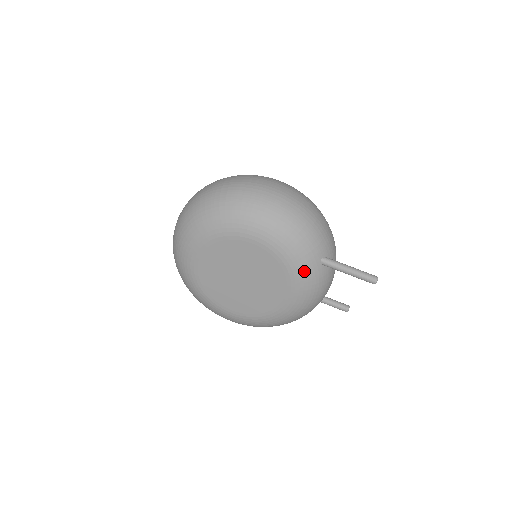
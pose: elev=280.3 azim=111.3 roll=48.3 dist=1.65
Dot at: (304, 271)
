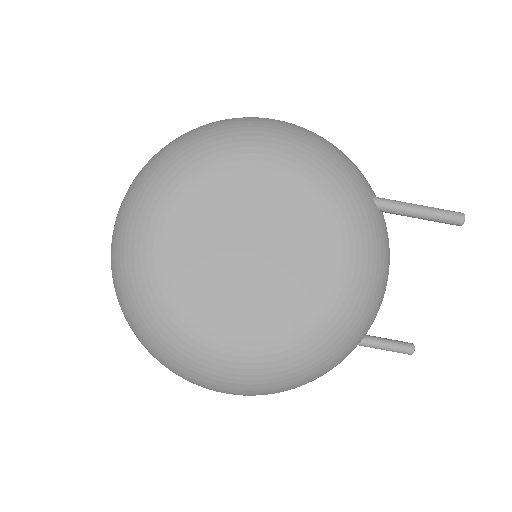
Dot at: (356, 208)
